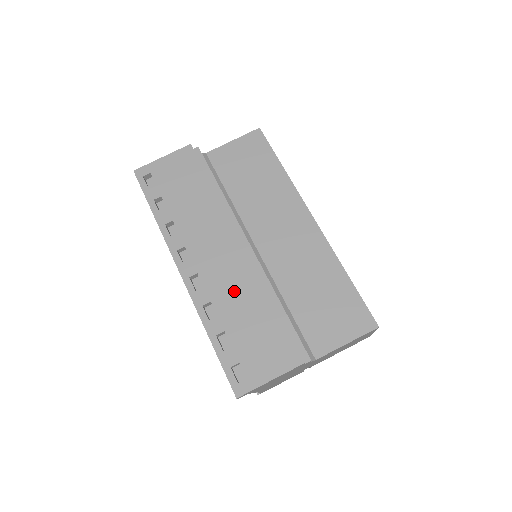
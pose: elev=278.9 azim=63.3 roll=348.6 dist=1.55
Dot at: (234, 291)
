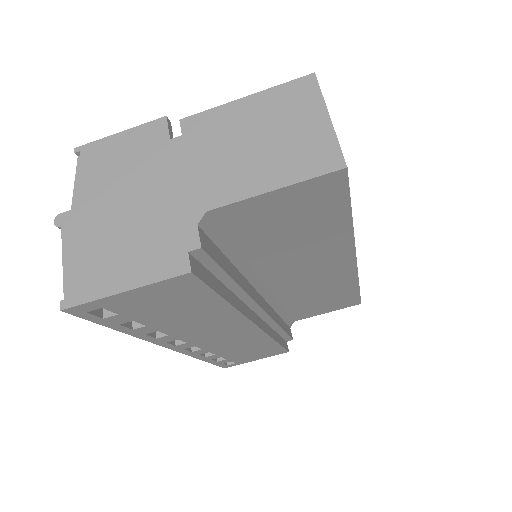
Dot at: (237, 345)
